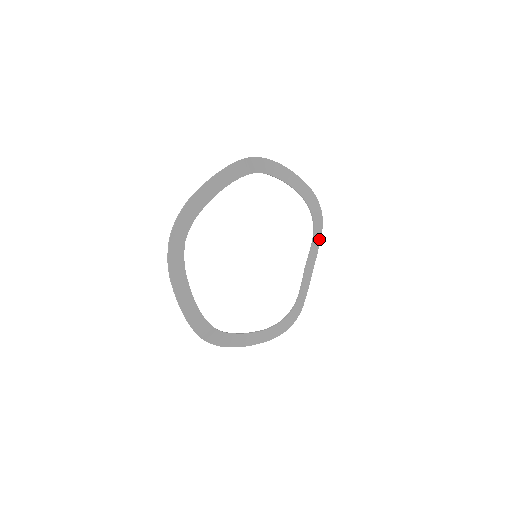
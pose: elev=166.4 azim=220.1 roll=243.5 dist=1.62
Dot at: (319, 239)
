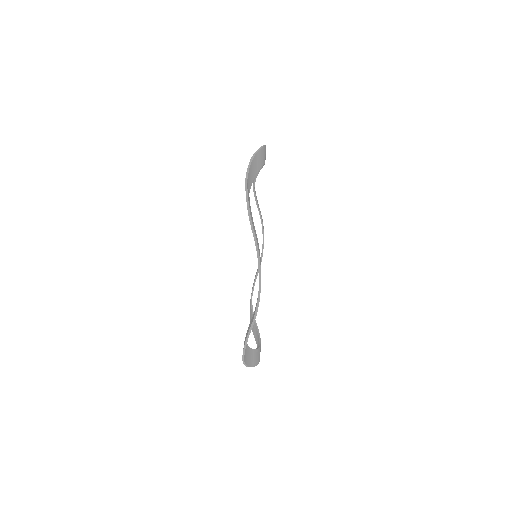
Dot at: occluded
